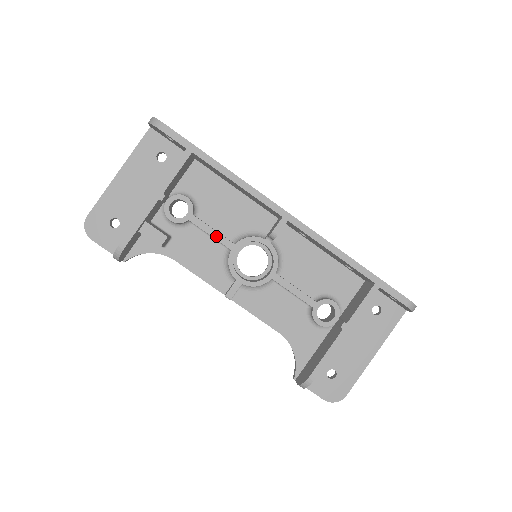
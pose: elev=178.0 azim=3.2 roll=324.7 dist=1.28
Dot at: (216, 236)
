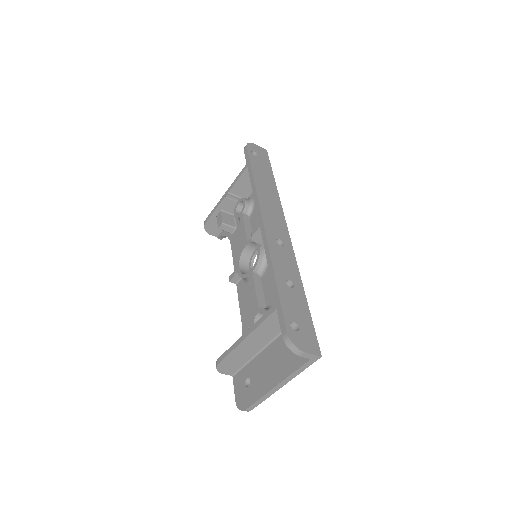
Dot at: (243, 232)
